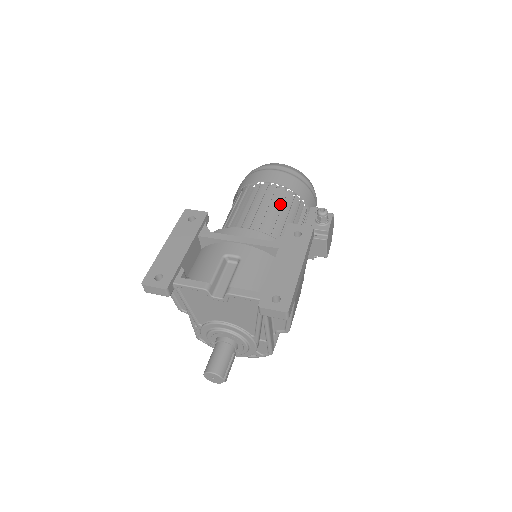
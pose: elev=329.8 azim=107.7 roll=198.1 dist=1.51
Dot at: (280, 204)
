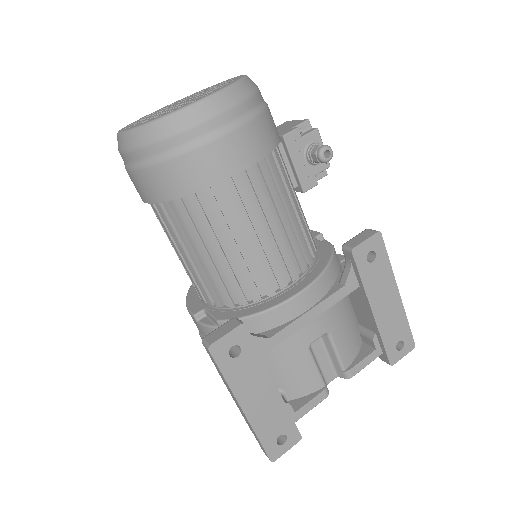
Dot at: (273, 189)
